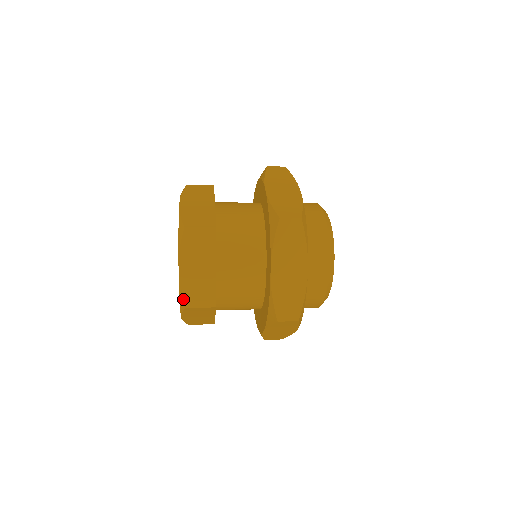
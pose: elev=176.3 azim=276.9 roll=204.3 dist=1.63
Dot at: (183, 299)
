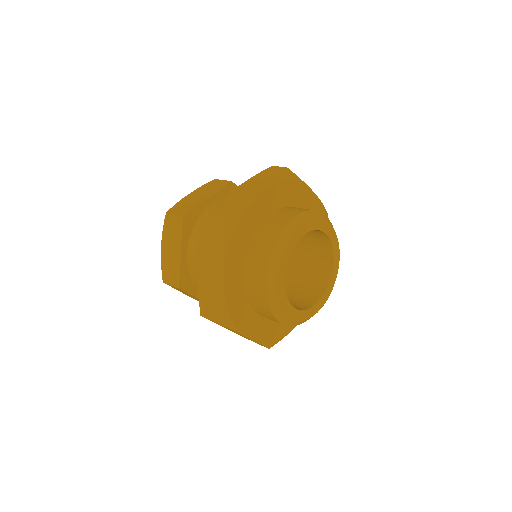
Dot at: occluded
